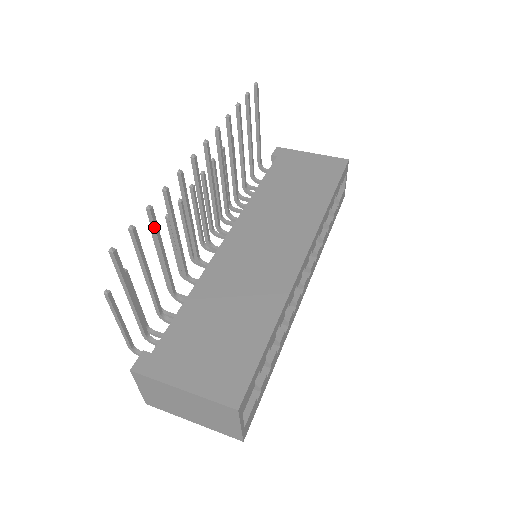
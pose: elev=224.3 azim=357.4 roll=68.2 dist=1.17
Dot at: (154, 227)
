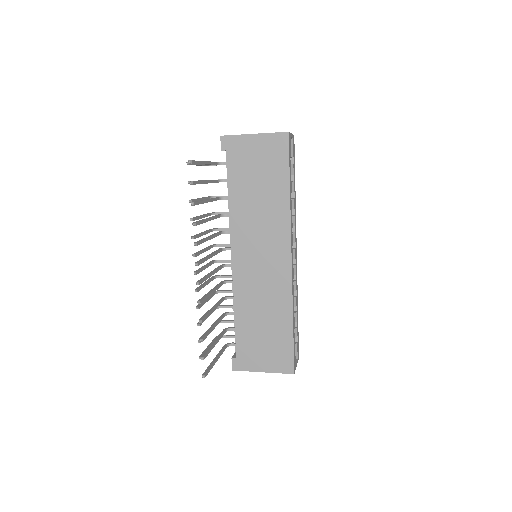
Dot at: occluded
